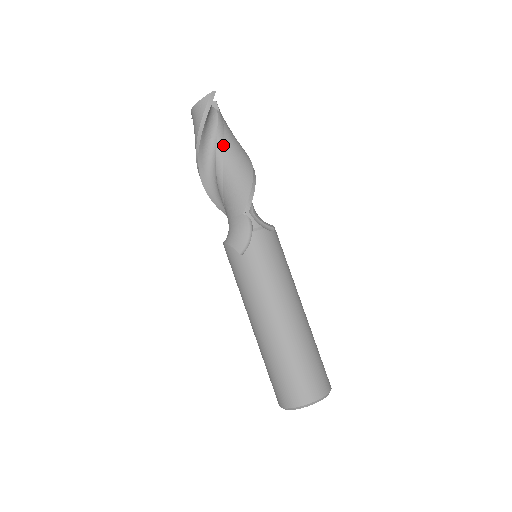
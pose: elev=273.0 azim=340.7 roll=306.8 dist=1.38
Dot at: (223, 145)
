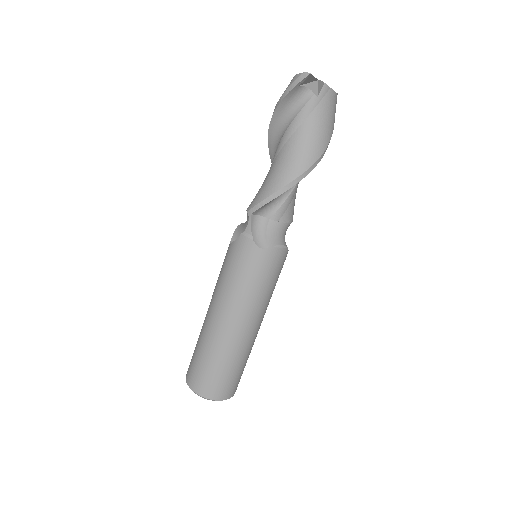
Dot at: (289, 136)
